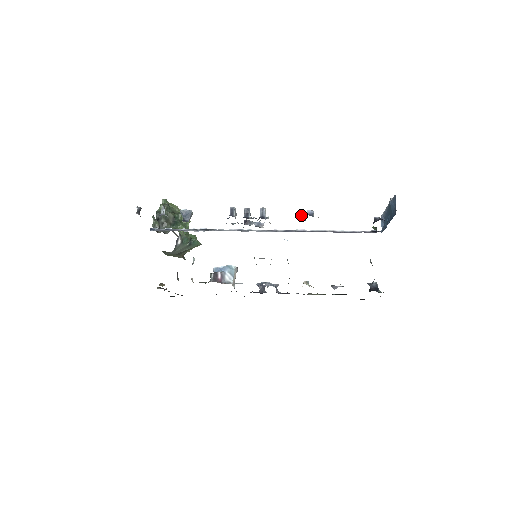
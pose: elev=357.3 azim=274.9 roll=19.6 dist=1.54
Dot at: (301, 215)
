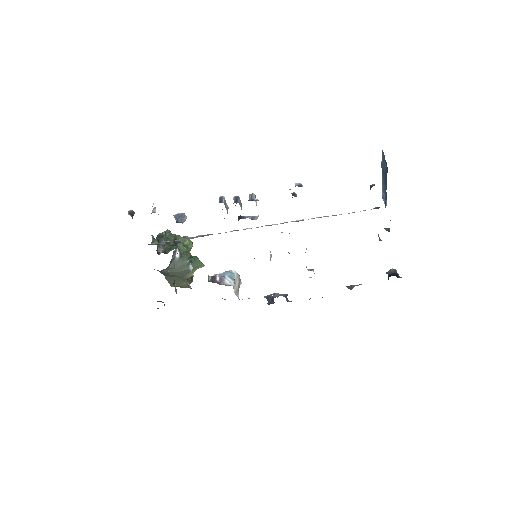
Dot at: (290, 189)
